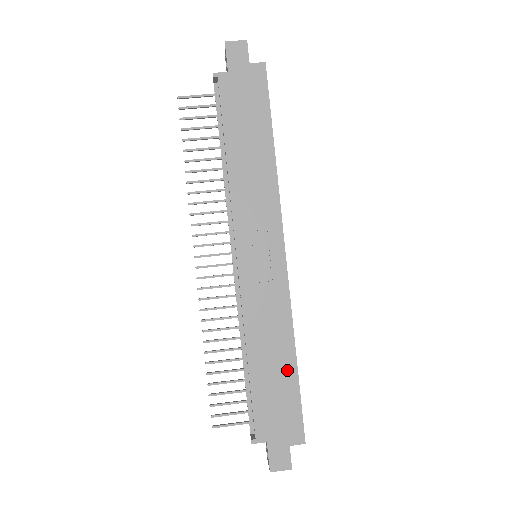
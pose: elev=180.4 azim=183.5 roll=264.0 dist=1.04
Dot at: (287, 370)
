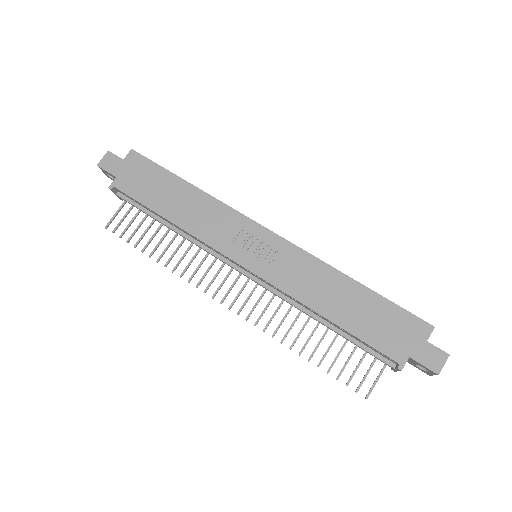
Dot at: (360, 295)
